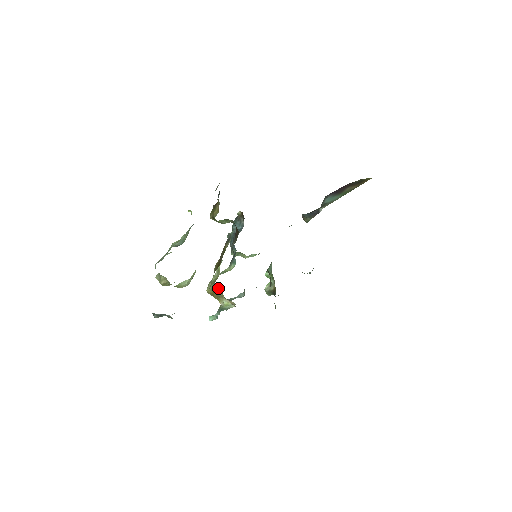
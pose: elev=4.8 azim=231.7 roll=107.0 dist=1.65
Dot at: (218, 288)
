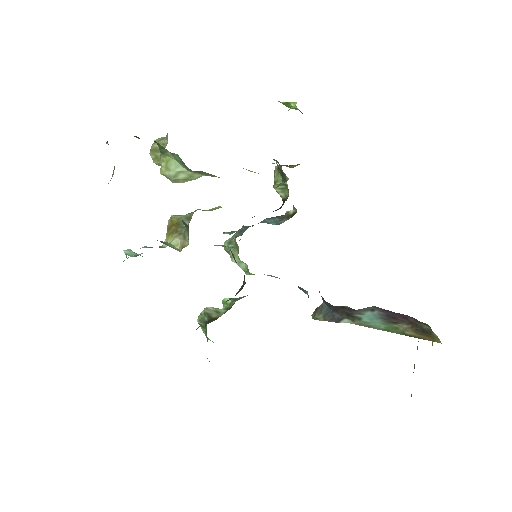
Dot at: occluded
